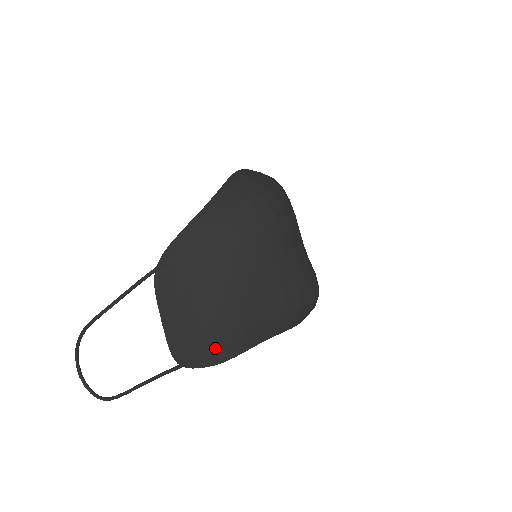
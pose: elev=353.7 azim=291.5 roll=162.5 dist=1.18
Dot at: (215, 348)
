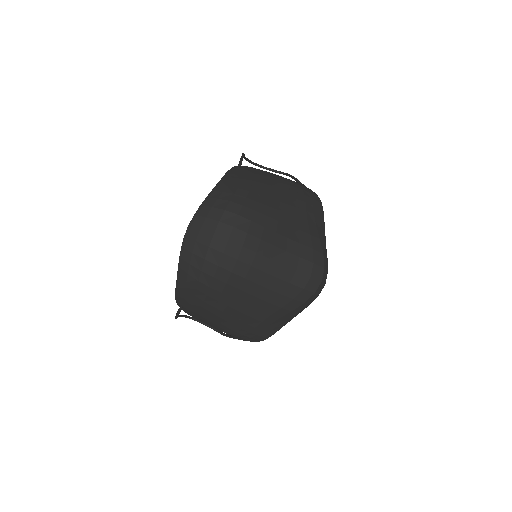
Dot at: (250, 339)
